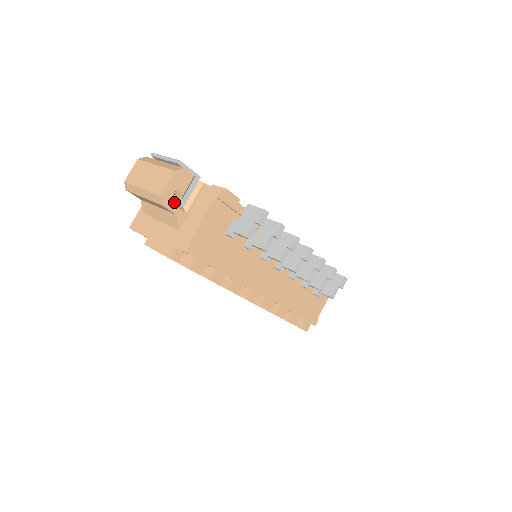
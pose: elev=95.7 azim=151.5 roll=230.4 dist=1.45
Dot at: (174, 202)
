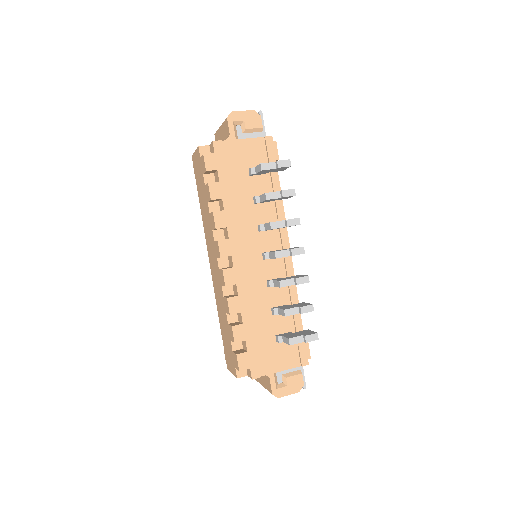
Dot at: (236, 128)
